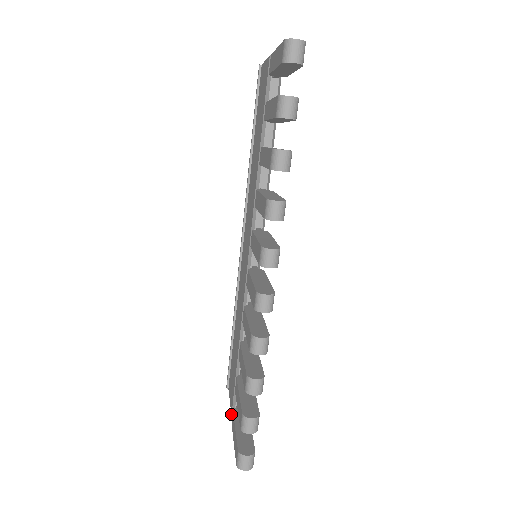
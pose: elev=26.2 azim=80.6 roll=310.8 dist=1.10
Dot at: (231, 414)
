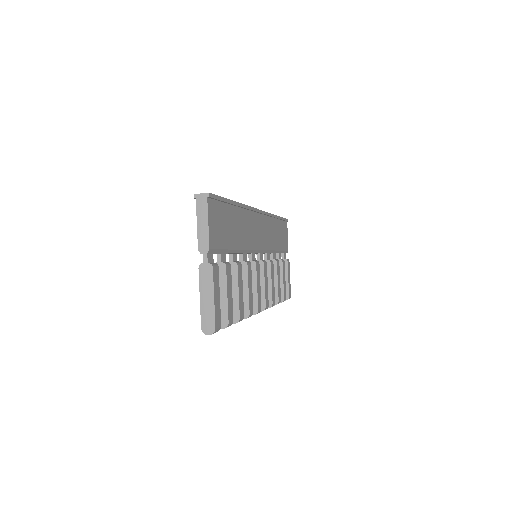
Dot at: occluded
